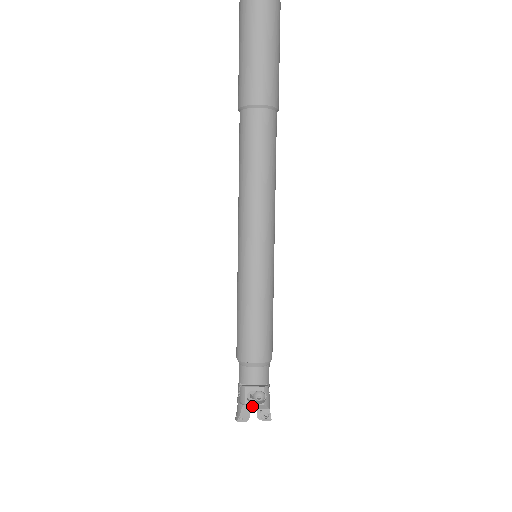
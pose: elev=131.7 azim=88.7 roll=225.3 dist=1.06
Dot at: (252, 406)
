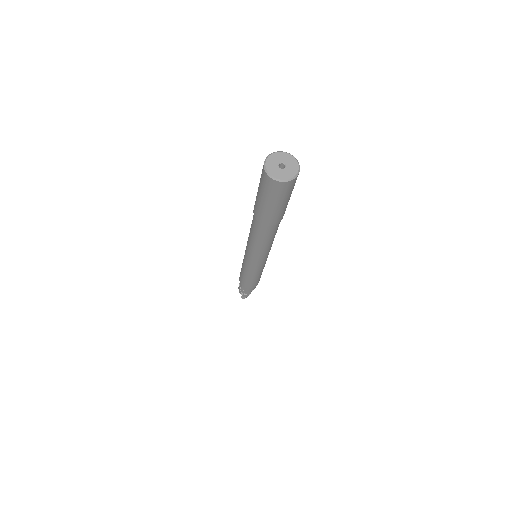
Dot at: occluded
